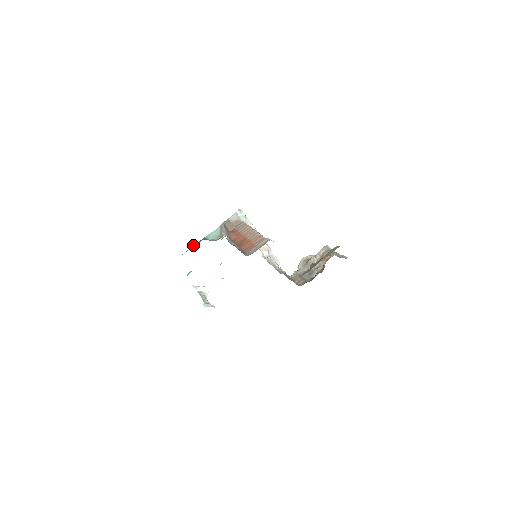
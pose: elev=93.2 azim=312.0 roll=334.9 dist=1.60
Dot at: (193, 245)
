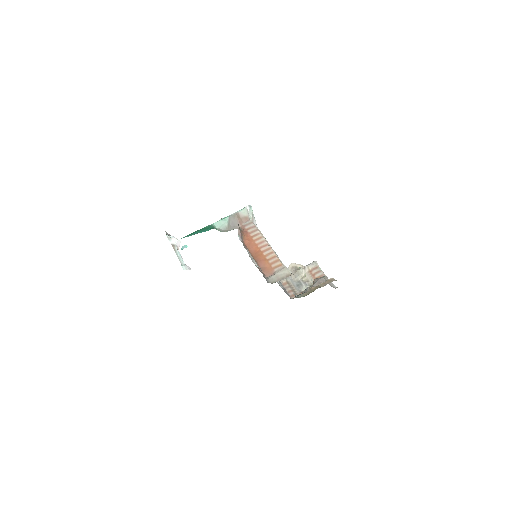
Dot at: (200, 230)
